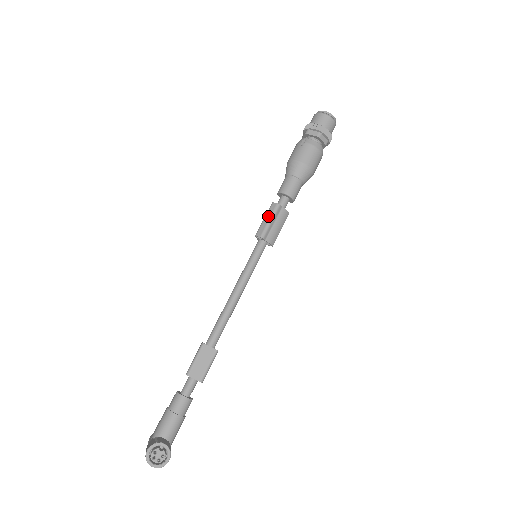
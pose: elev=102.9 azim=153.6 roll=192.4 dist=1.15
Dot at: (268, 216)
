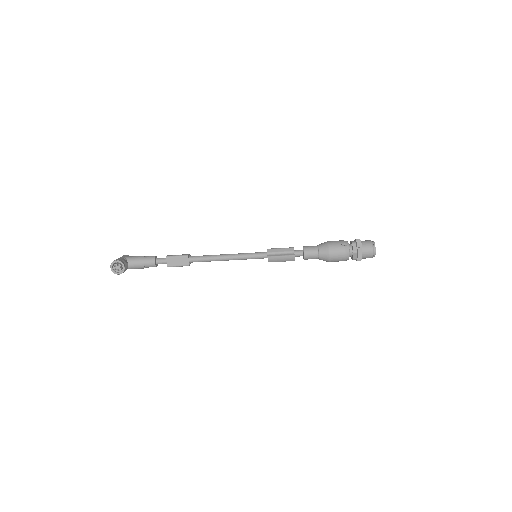
Dot at: (283, 250)
